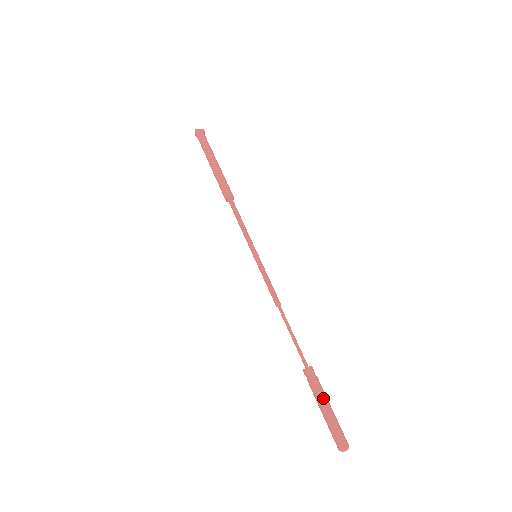
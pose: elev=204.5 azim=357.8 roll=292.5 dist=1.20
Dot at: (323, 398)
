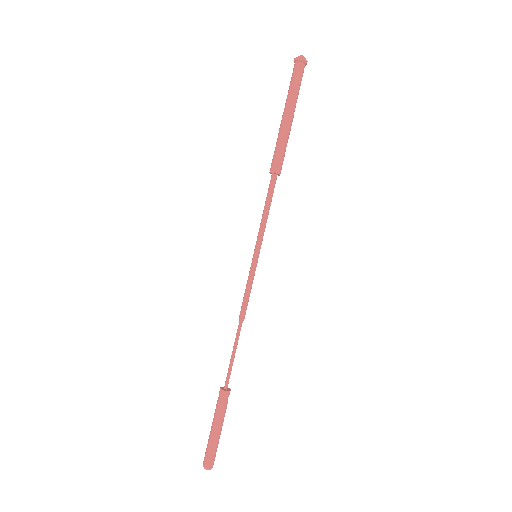
Dot at: (221, 423)
